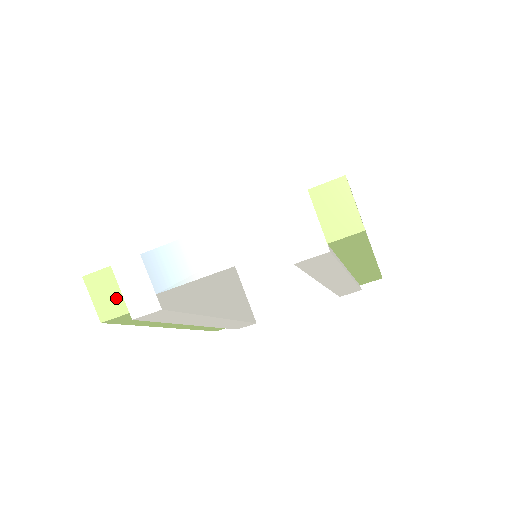
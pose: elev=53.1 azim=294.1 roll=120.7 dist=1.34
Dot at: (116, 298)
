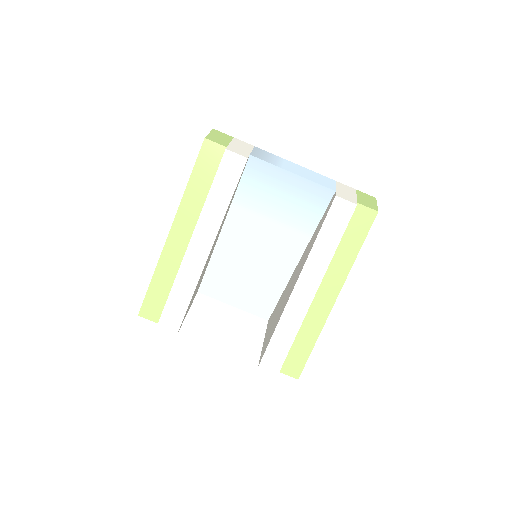
Dot at: (225, 141)
